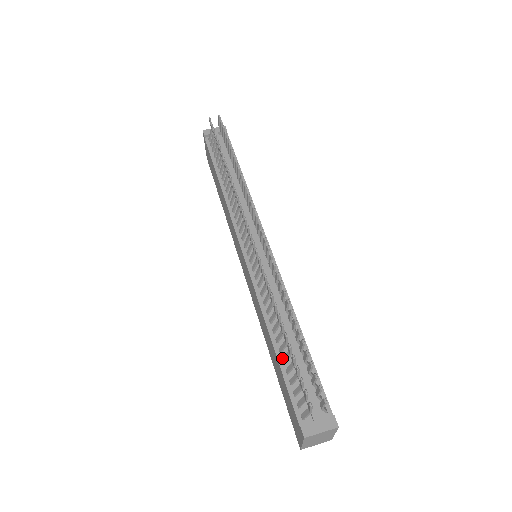
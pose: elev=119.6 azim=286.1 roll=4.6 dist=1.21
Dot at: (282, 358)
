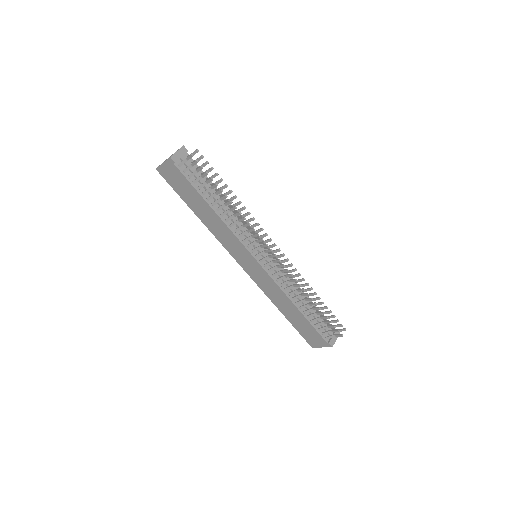
Dot at: (307, 315)
